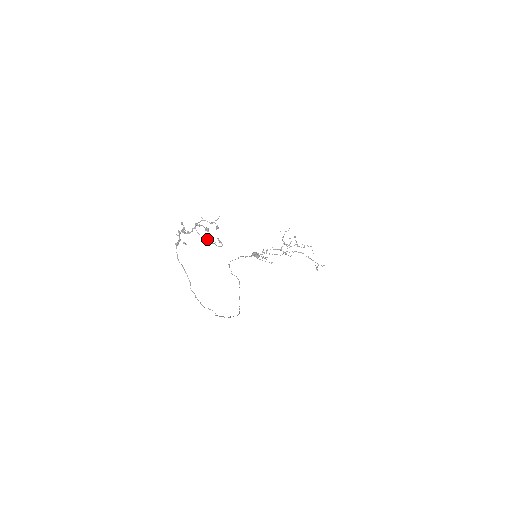
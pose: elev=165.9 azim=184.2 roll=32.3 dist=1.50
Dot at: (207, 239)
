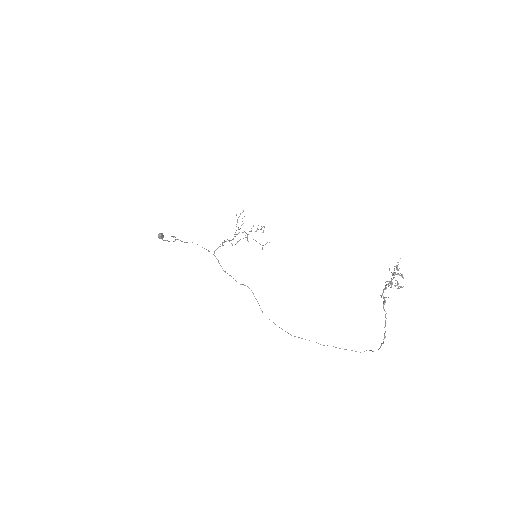
Dot at: (401, 286)
